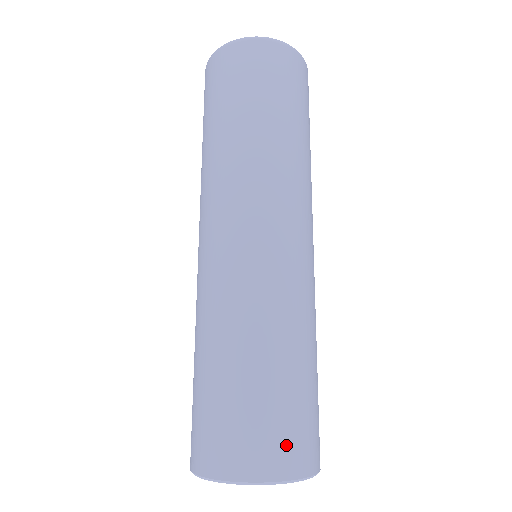
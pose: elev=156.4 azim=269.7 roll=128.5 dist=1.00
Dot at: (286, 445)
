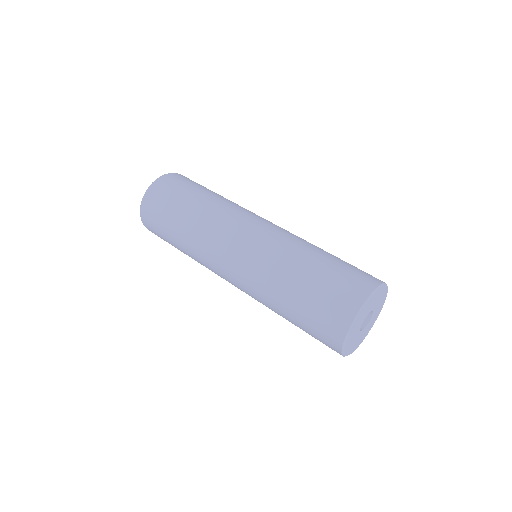
Dot at: (366, 274)
